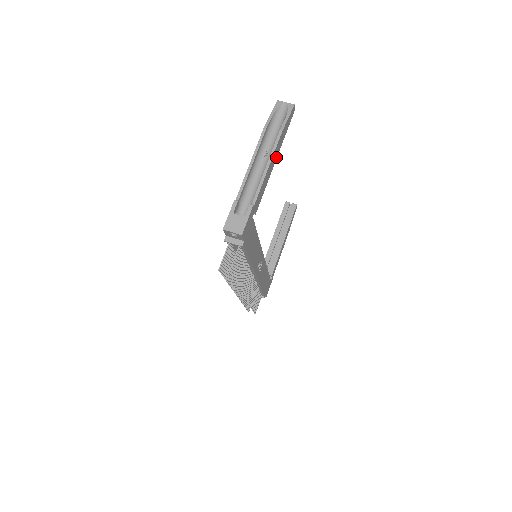
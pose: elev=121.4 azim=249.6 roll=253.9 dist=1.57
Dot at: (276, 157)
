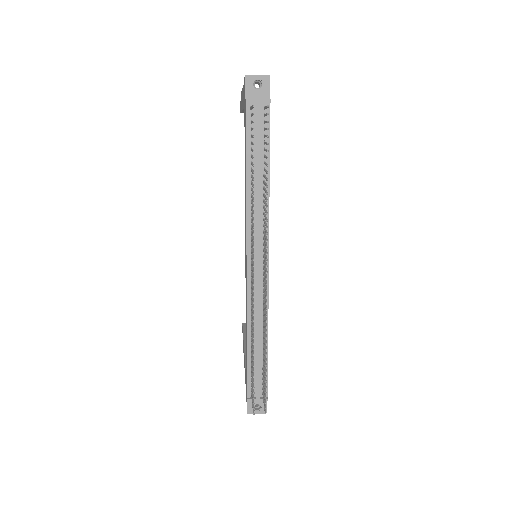
Dot at: occluded
